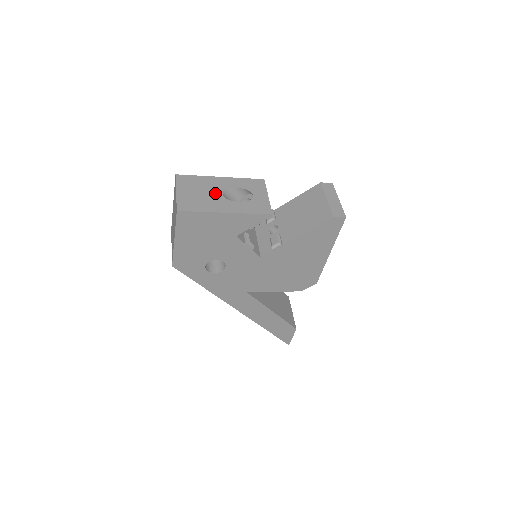
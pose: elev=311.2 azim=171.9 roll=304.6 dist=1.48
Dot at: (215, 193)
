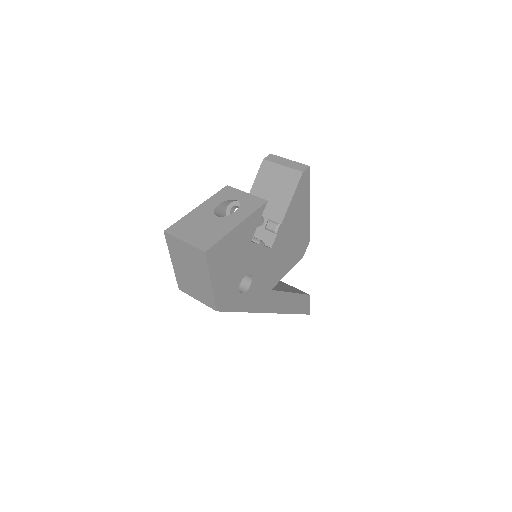
Dot at: (211, 220)
